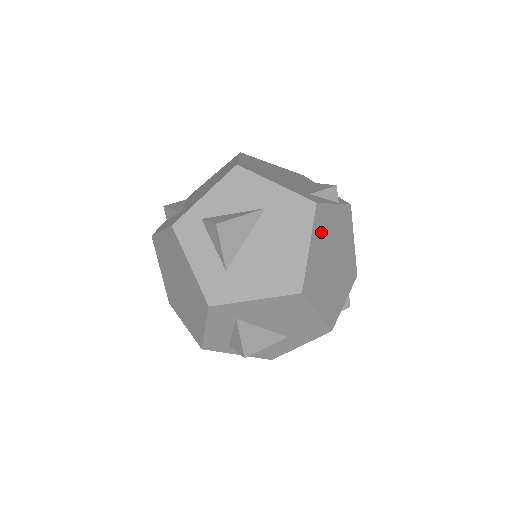
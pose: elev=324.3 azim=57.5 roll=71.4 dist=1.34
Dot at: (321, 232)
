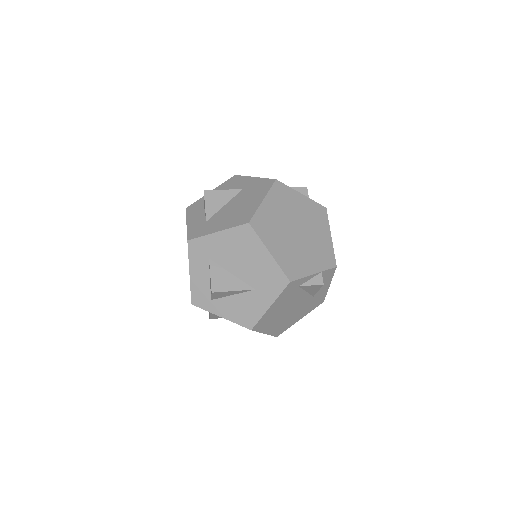
Dot at: (280, 200)
